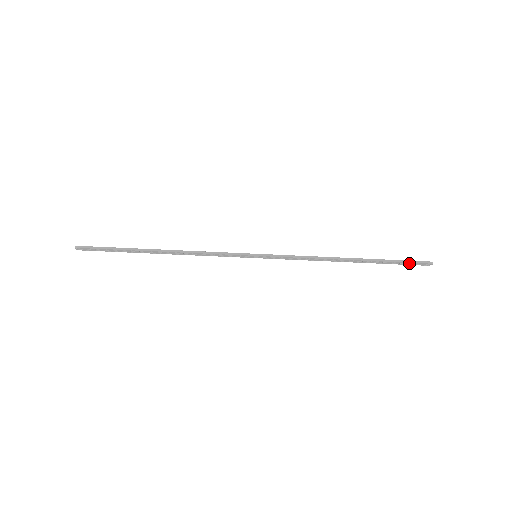
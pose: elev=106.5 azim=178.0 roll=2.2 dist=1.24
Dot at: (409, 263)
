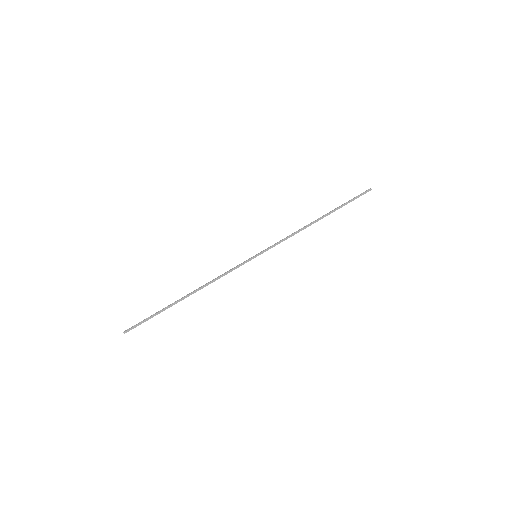
Dot at: (356, 197)
